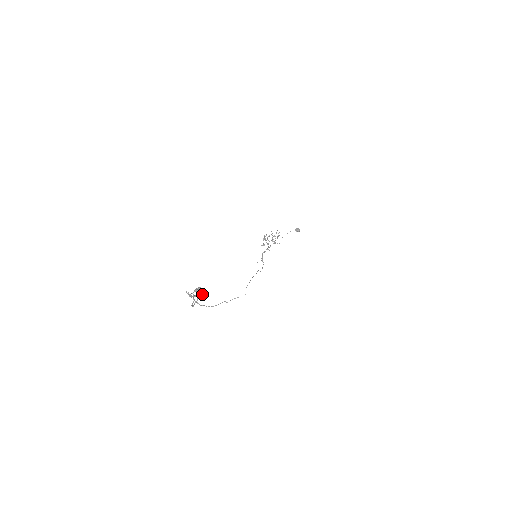
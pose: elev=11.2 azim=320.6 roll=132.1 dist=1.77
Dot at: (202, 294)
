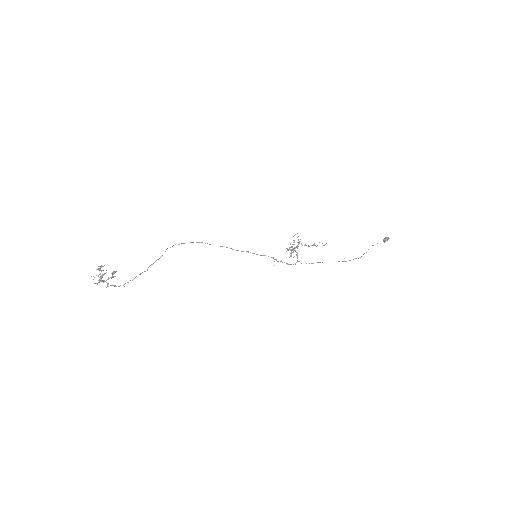
Dot at: occluded
